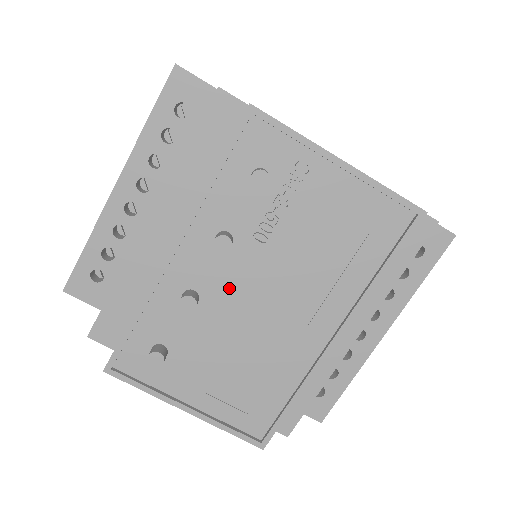
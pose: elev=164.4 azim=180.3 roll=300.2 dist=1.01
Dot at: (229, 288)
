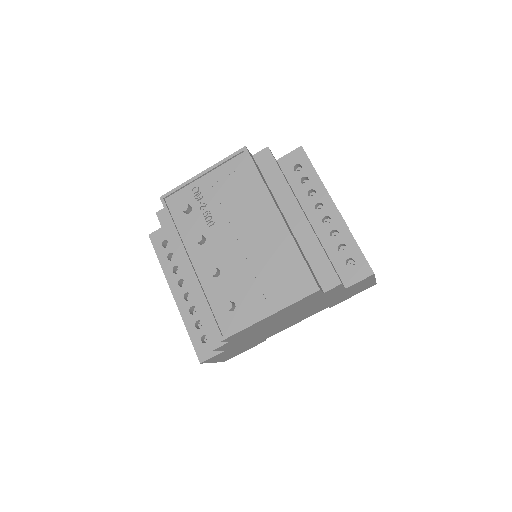
Dot at: (223, 252)
